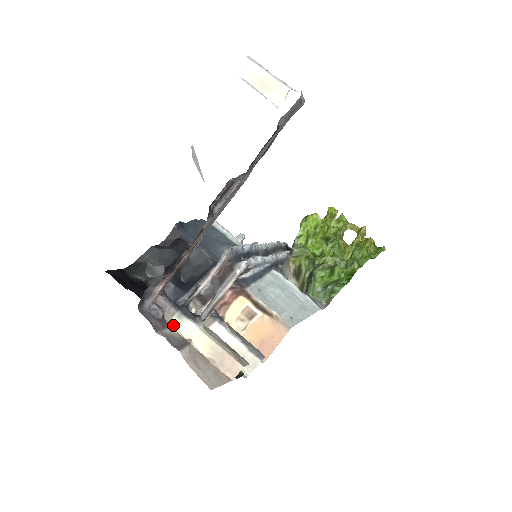
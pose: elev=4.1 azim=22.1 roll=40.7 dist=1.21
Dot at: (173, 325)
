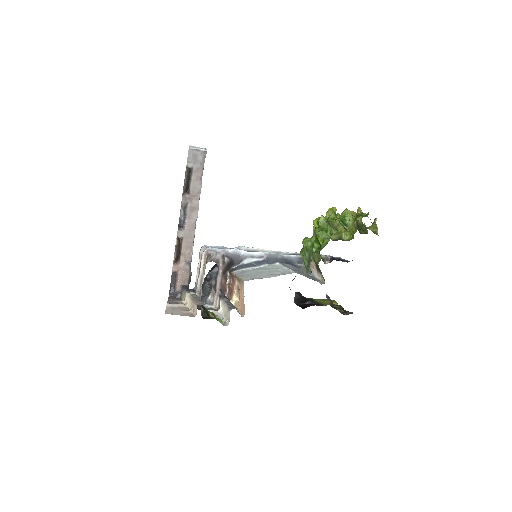
Dot at: (184, 300)
